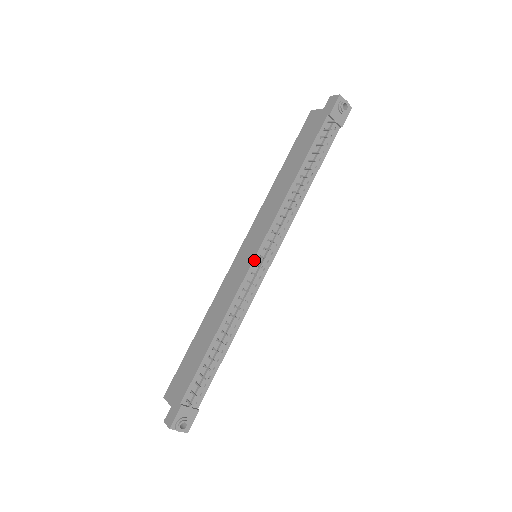
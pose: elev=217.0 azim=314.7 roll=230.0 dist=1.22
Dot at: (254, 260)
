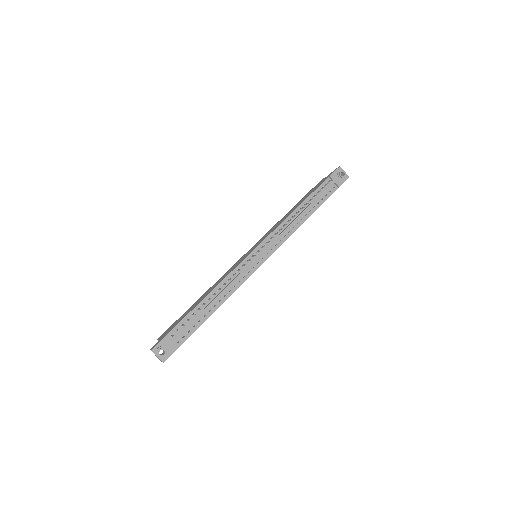
Dot at: (252, 252)
